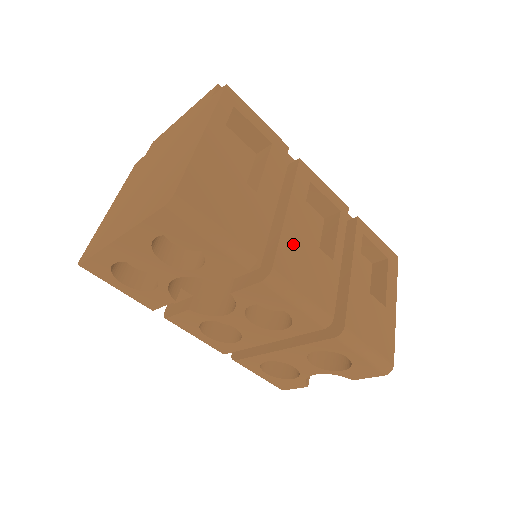
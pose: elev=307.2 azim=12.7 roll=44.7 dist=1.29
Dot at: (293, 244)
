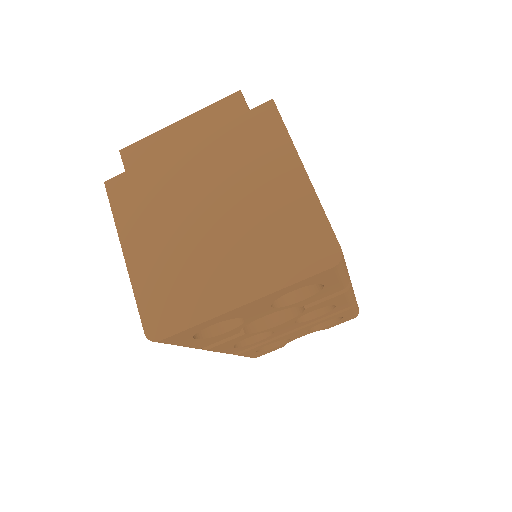
Dot at: occluded
